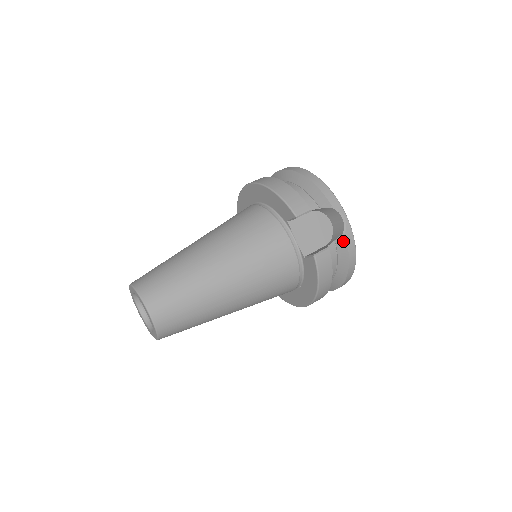
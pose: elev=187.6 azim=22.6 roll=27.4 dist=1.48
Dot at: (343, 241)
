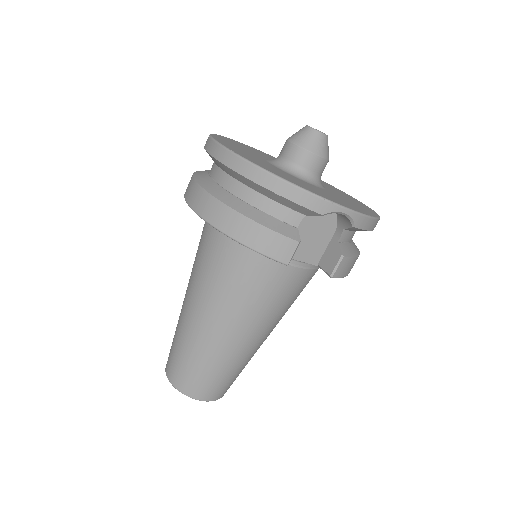
Dot at: (356, 229)
